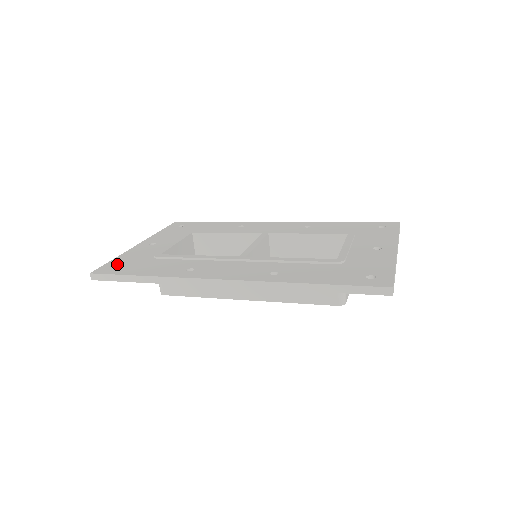
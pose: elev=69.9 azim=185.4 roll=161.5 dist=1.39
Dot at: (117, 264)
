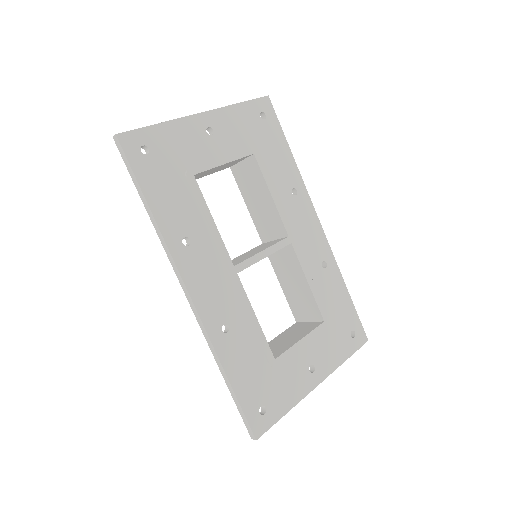
Dot at: (150, 144)
